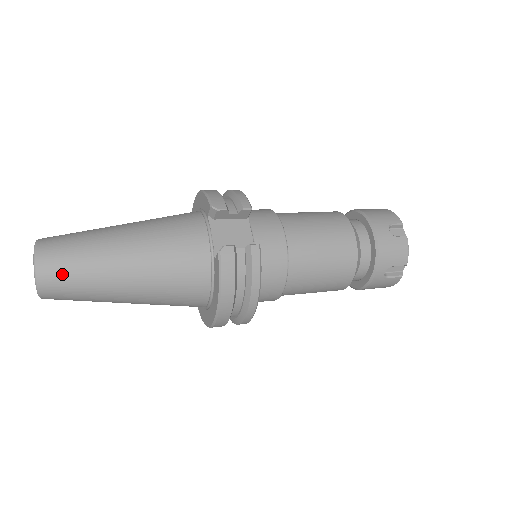
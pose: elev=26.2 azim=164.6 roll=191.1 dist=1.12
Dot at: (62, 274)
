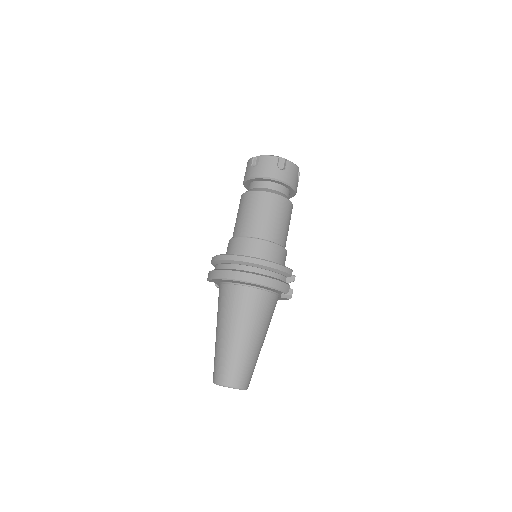
Dot at: occluded
